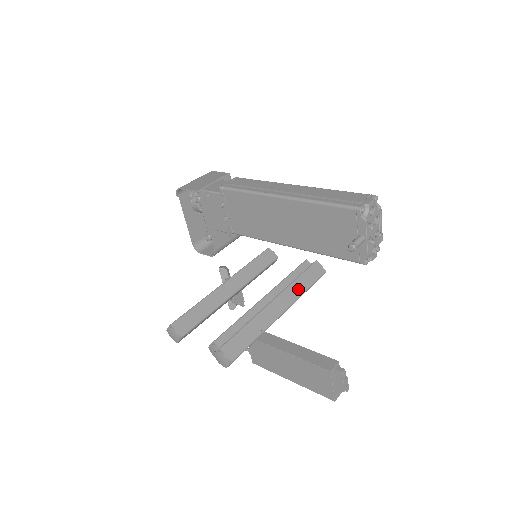
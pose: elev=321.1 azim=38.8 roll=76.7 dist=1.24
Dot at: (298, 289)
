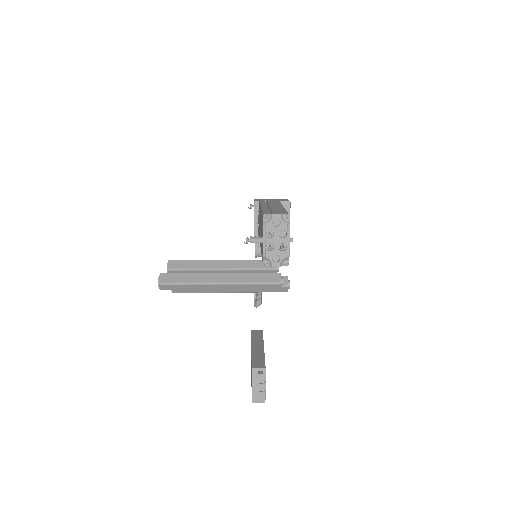
Dot at: (245, 279)
